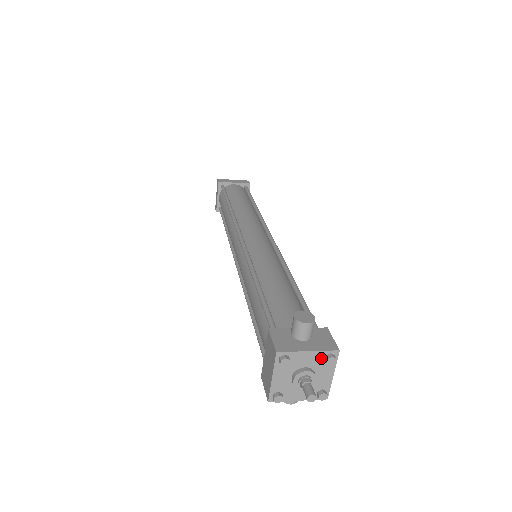
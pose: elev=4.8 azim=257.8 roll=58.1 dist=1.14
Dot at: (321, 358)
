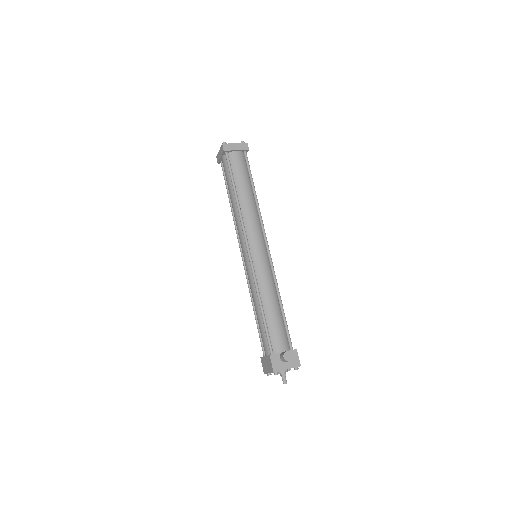
Dot at: occluded
